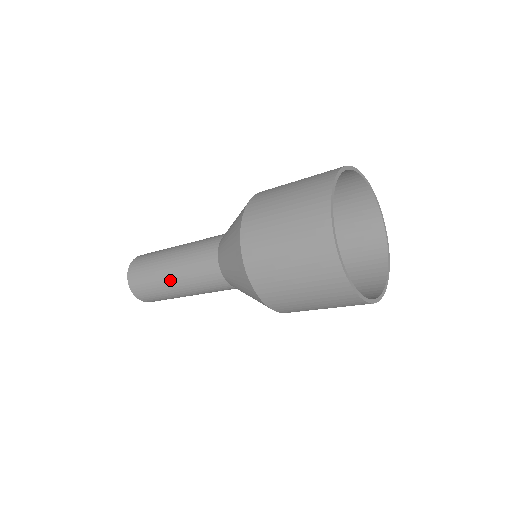
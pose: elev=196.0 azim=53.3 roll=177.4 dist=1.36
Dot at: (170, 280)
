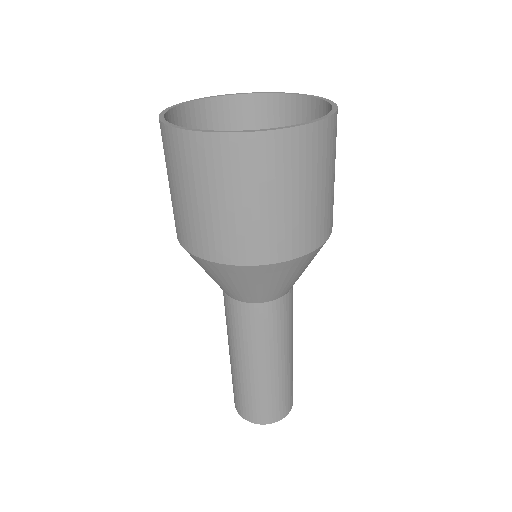
Dot at: (232, 360)
